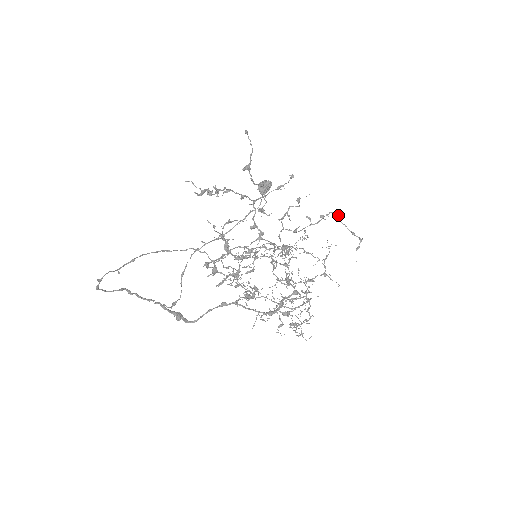
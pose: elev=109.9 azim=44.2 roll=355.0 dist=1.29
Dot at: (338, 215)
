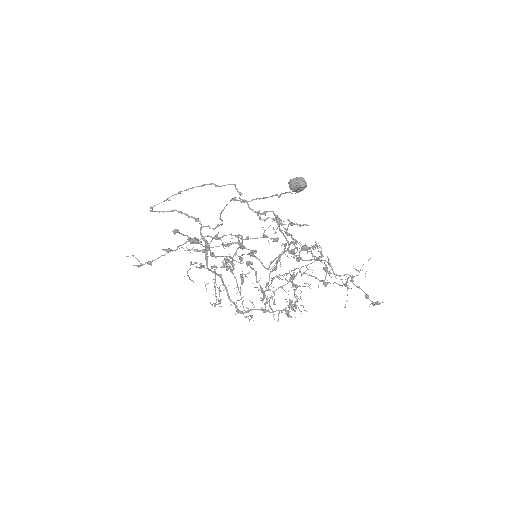
Dot at: (351, 276)
